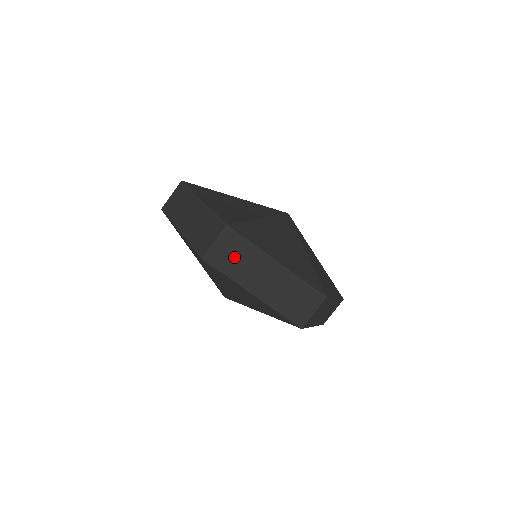
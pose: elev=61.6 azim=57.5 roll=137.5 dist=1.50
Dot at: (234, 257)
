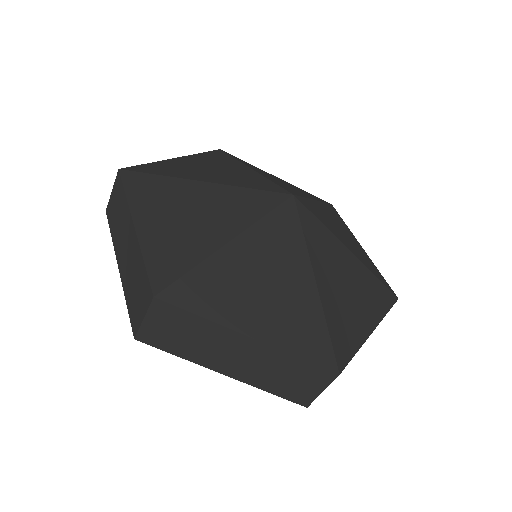
Dot at: (180, 335)
